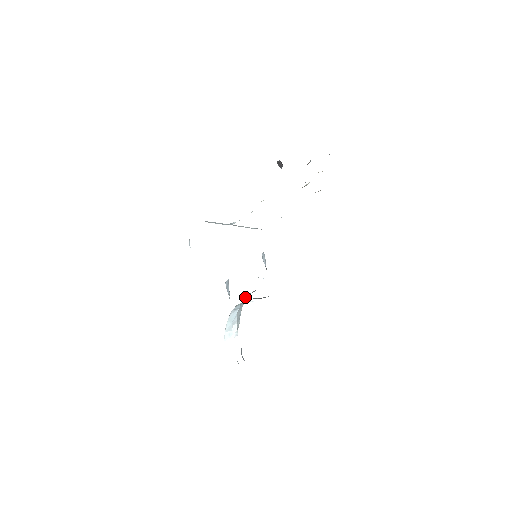
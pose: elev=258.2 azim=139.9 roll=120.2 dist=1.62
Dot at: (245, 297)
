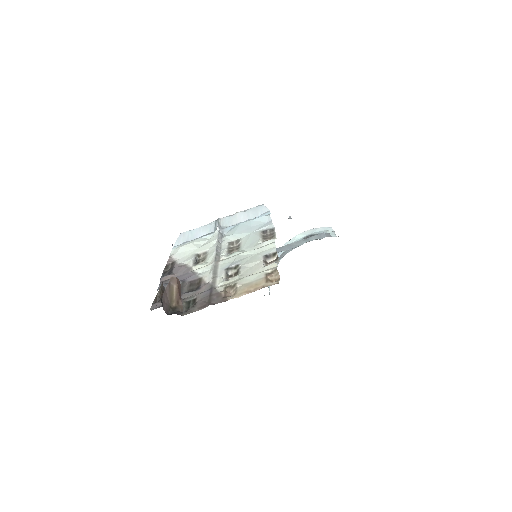
Dot at: occluded
